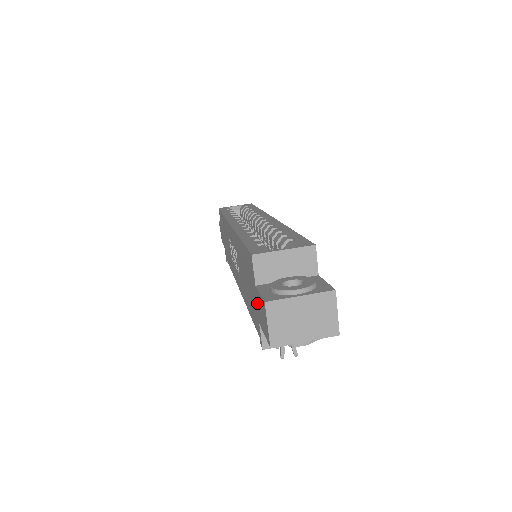
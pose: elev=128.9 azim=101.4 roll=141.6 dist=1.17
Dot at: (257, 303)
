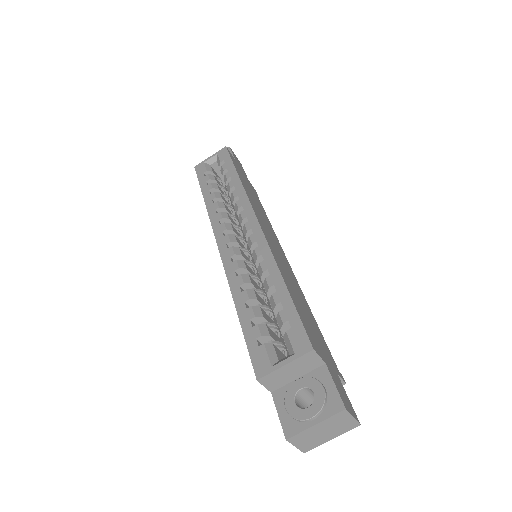
Dot at: occluded
